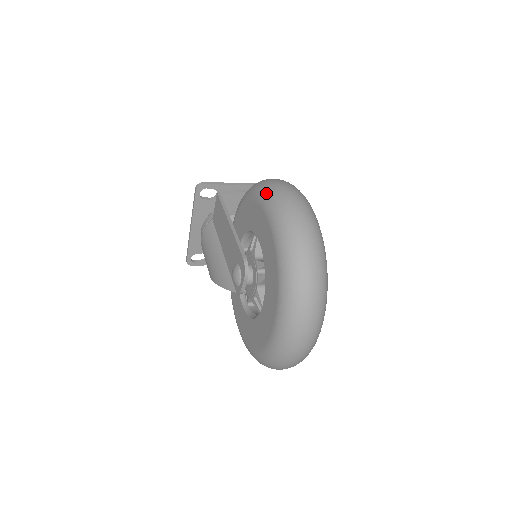
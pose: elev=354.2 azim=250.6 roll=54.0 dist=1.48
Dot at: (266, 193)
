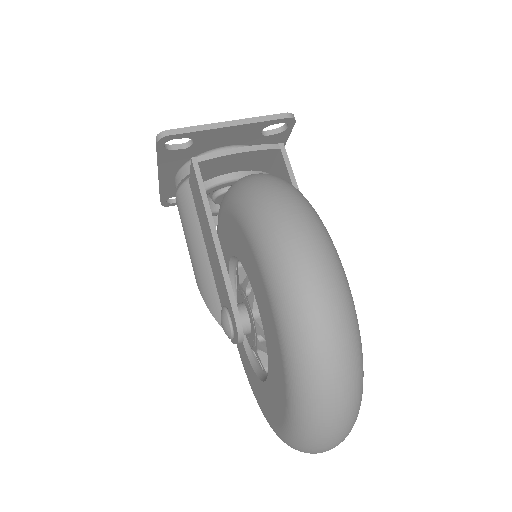
Dot at: (270, 256)
